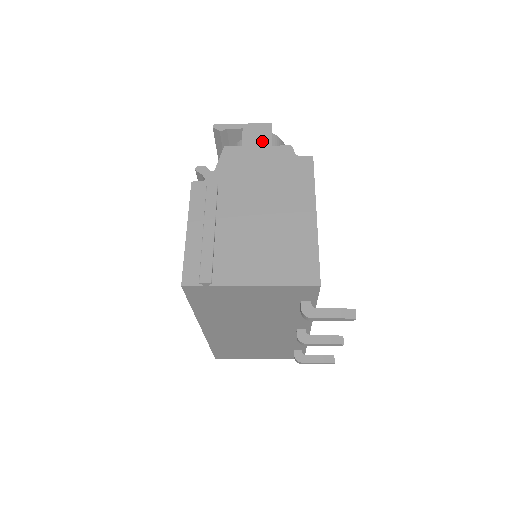
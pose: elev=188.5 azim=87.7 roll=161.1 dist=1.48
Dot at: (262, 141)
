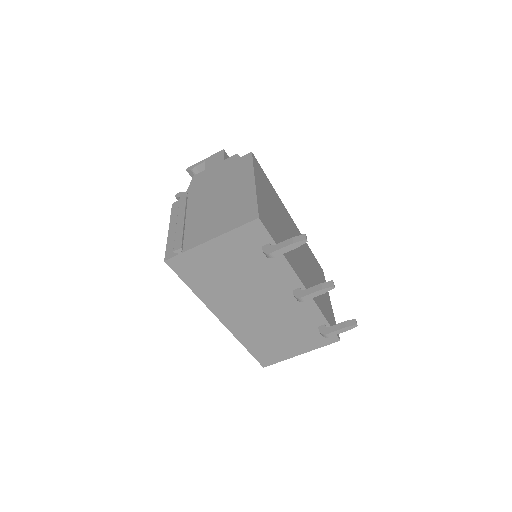
Dot at: (218, 161)
